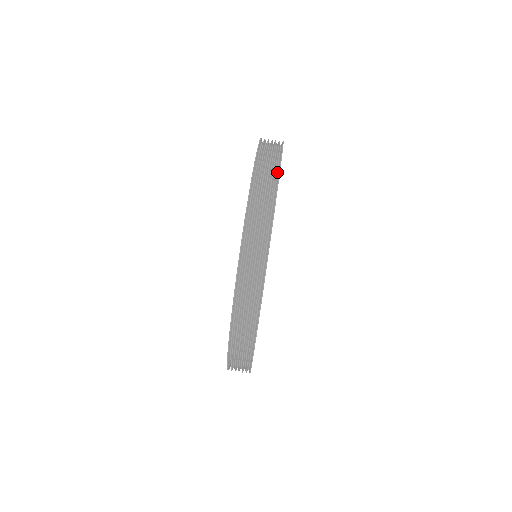
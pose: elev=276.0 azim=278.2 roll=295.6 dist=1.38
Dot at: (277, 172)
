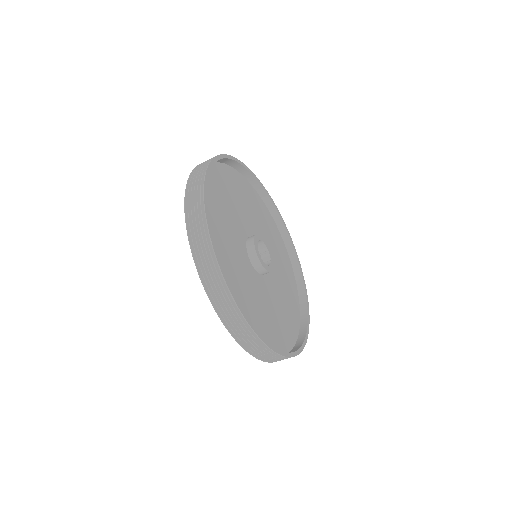
Dot at: (204, 195)
